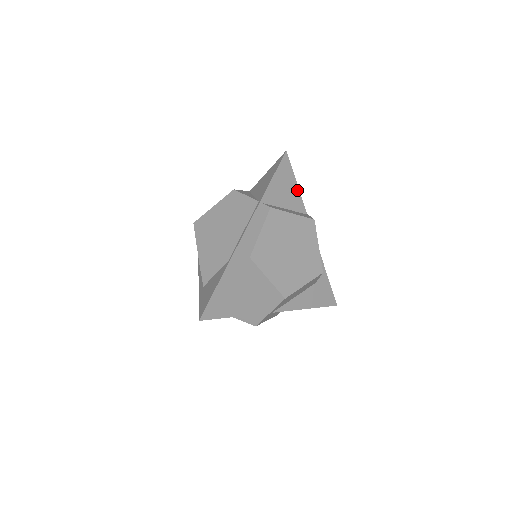
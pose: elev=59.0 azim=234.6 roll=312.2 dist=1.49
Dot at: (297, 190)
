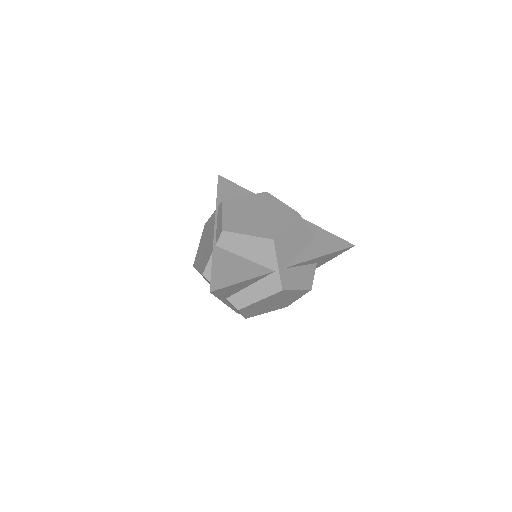
Dot at: (246, 191)
